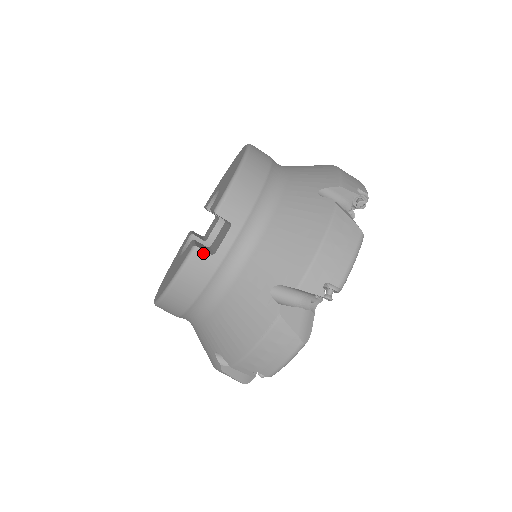
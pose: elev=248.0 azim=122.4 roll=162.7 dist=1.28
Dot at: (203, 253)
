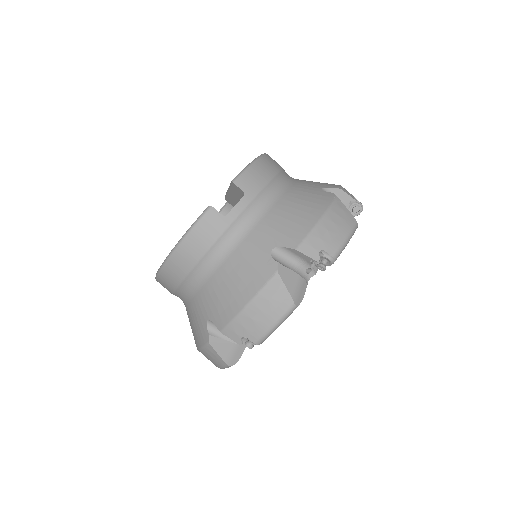
Dot at: (216, 213)
